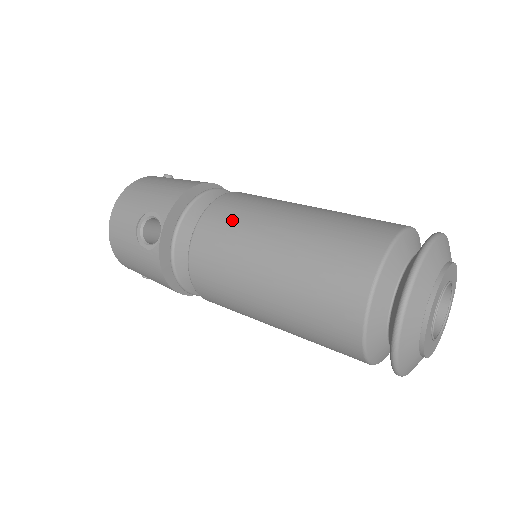
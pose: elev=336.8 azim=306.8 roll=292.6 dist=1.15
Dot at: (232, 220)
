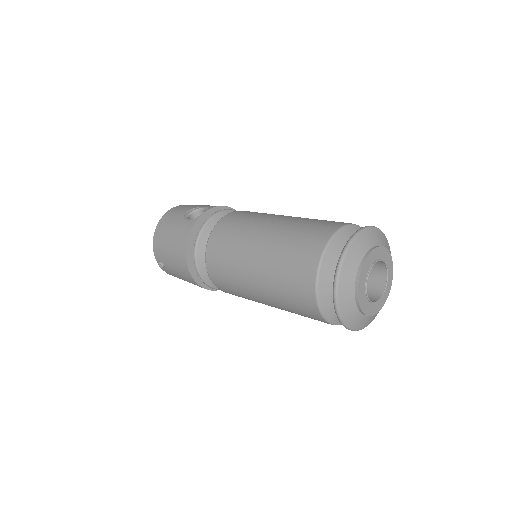
Dot at: occluded
